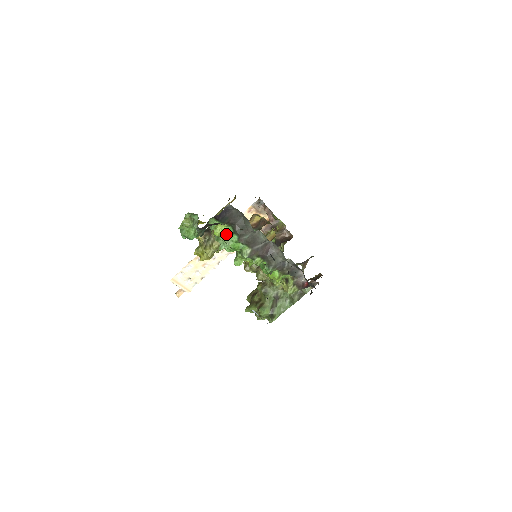
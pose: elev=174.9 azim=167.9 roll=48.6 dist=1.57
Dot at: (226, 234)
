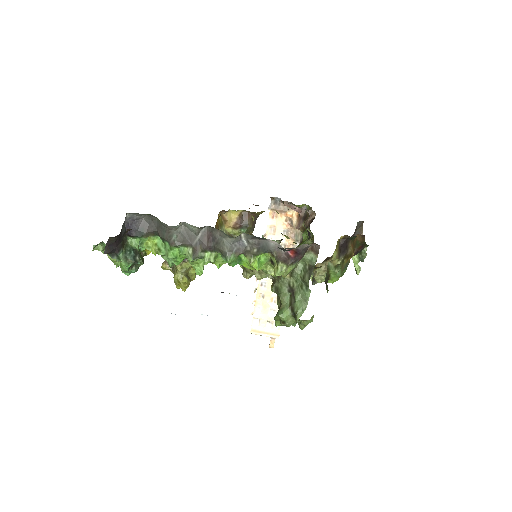
Dot at: (160, 247)
